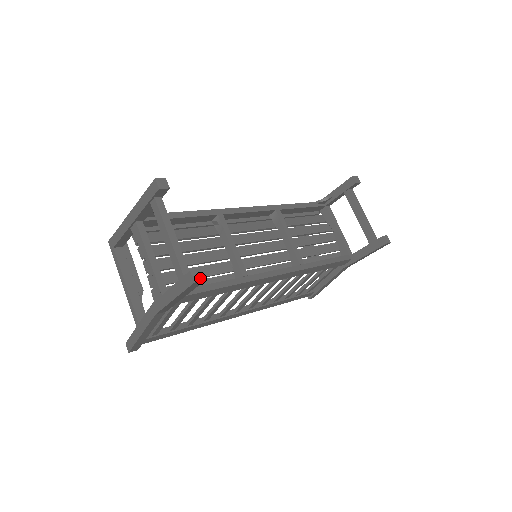
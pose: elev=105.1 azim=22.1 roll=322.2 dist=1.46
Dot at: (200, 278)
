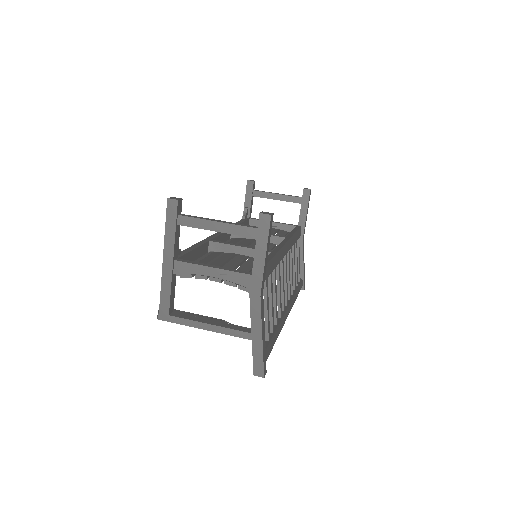
Dot at: (270, 213)
